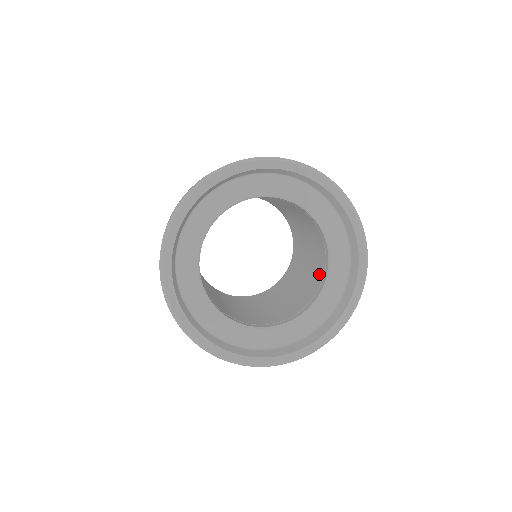
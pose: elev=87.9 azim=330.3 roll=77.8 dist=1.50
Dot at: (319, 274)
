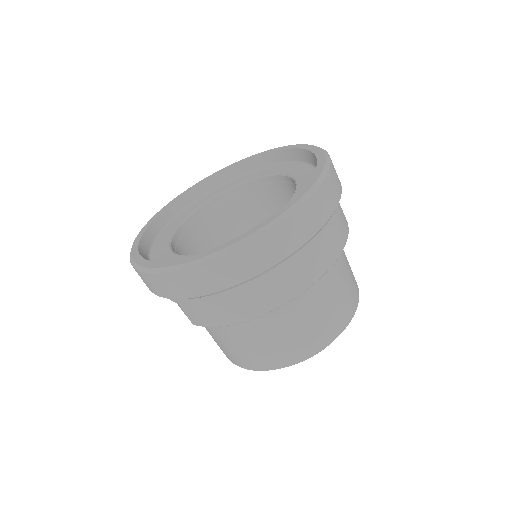
Dot at: occluded
